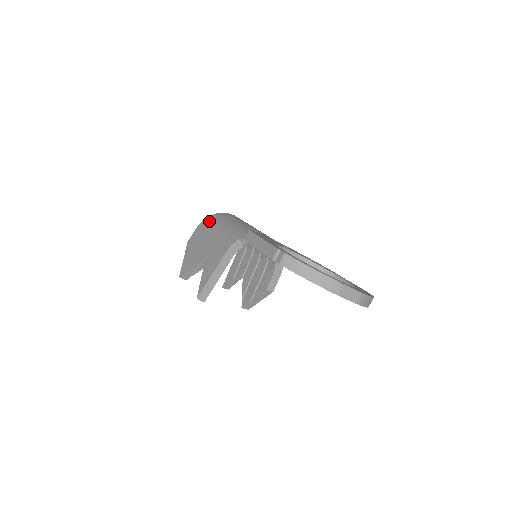
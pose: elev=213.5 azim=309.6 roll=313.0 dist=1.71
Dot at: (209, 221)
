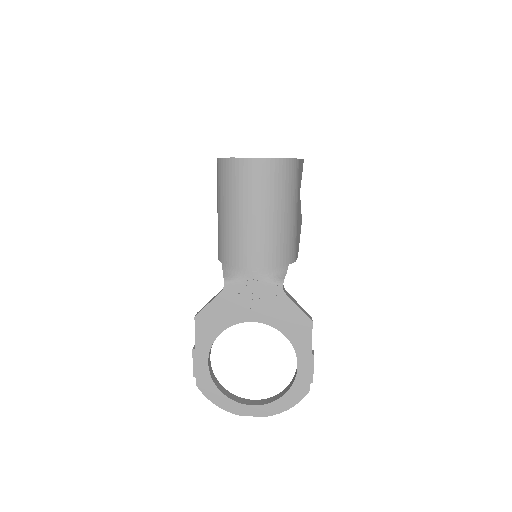
Dot at: (219, 174)
